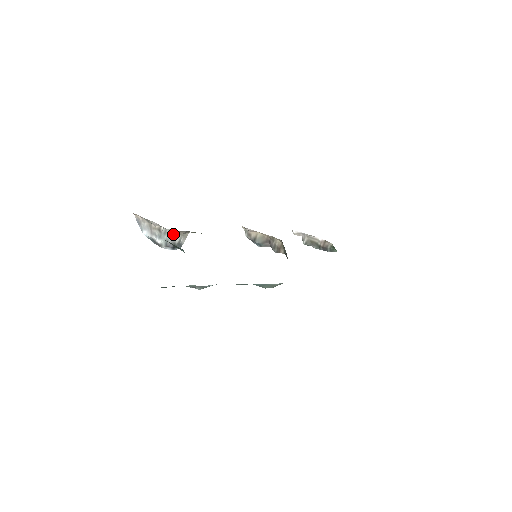
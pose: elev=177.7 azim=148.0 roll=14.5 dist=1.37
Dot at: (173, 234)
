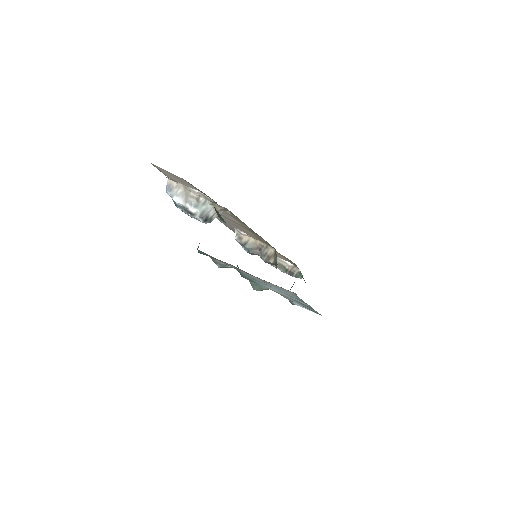
Dot at: (211, 207)
